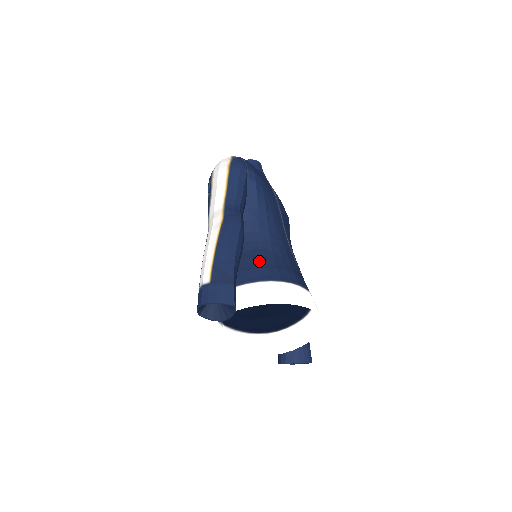
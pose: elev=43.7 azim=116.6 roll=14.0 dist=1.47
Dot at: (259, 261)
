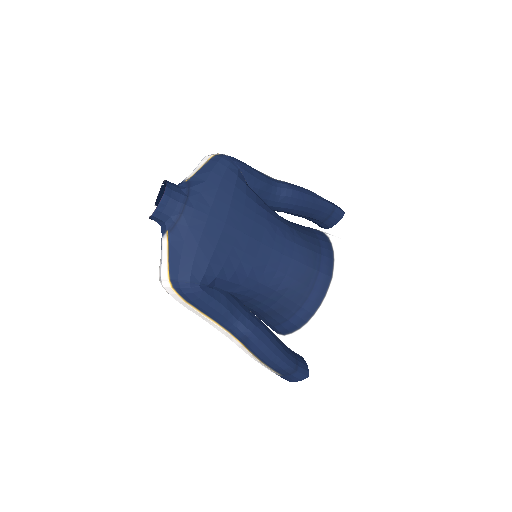
Dot at: (284, 314)
